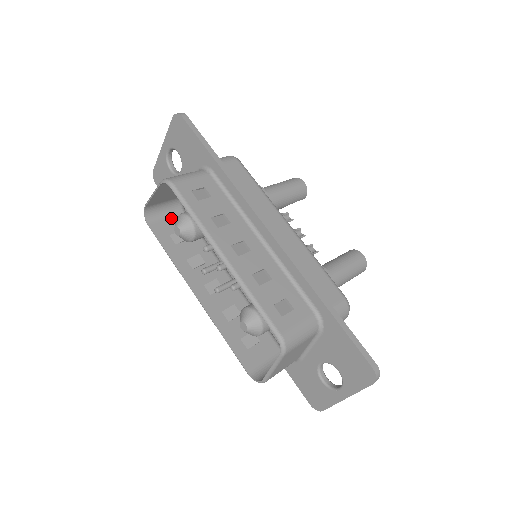
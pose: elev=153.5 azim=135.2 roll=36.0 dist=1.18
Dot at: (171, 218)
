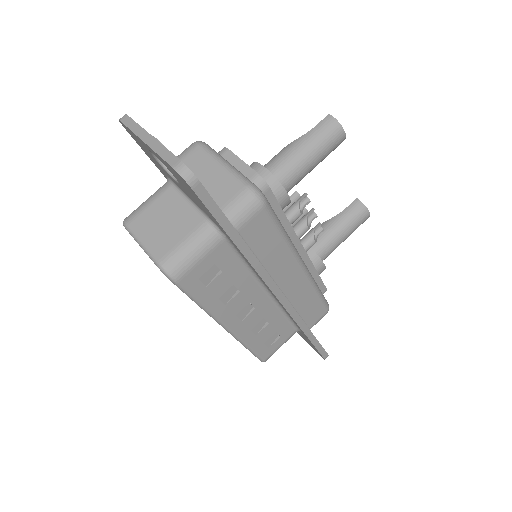
Dot at: occluded
